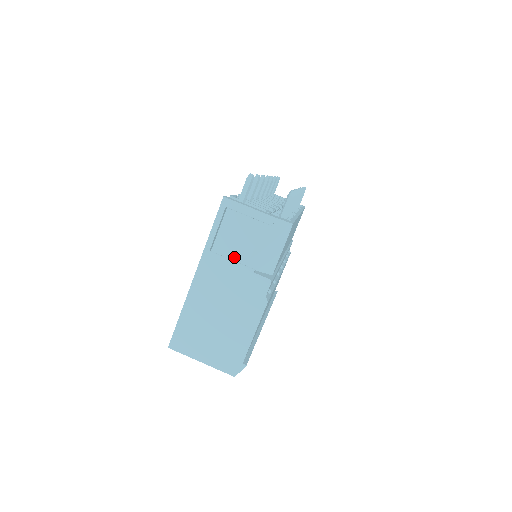
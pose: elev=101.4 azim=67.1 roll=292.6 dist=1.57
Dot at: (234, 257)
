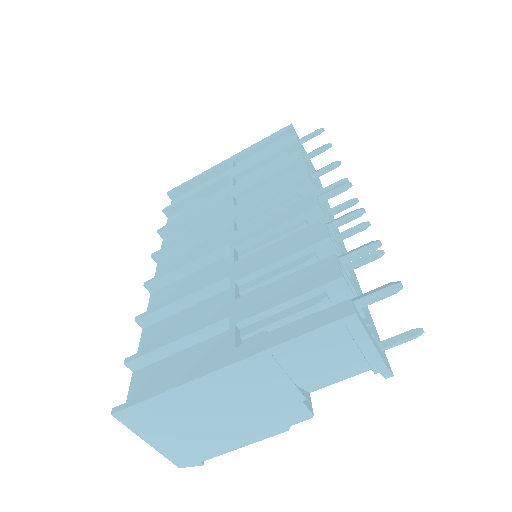
Dot at: (291, 368)
